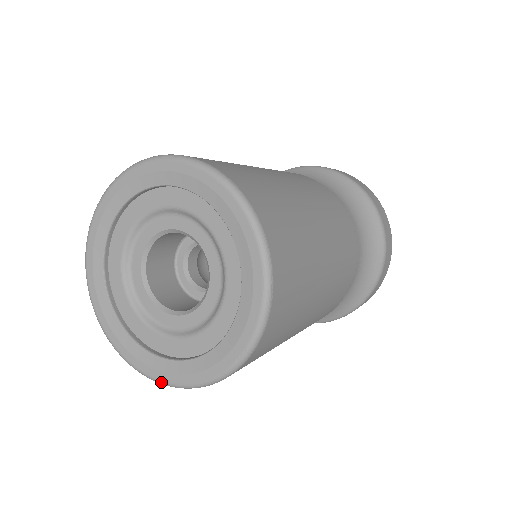
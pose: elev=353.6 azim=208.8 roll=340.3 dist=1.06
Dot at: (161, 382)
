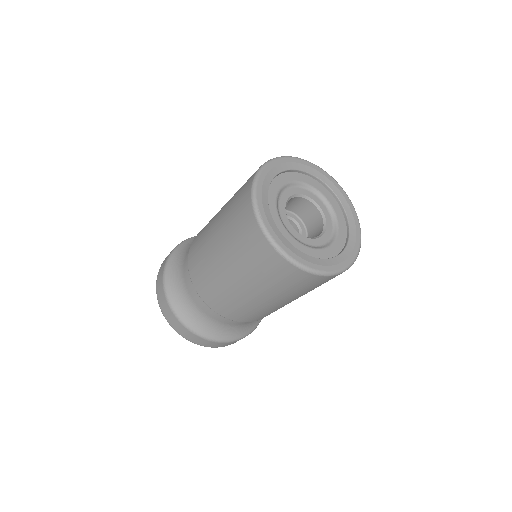
Dot at: (283, 251)
